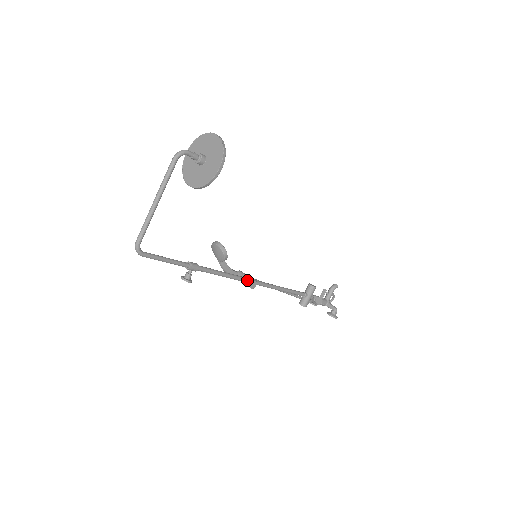
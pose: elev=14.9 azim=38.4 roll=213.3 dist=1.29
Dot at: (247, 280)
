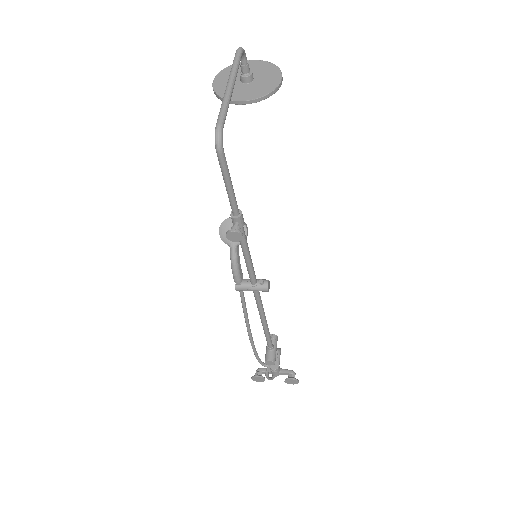
Dot at: (261, 279)
